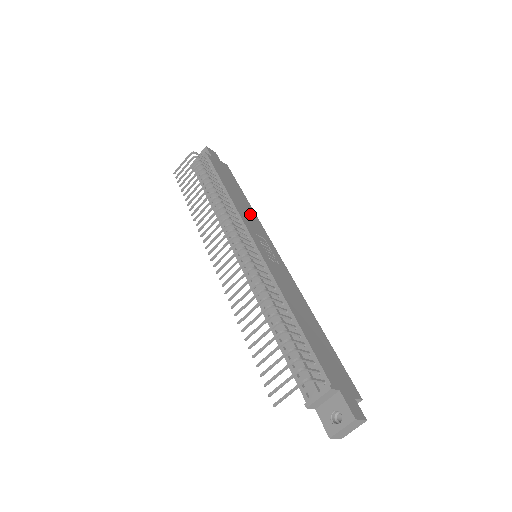
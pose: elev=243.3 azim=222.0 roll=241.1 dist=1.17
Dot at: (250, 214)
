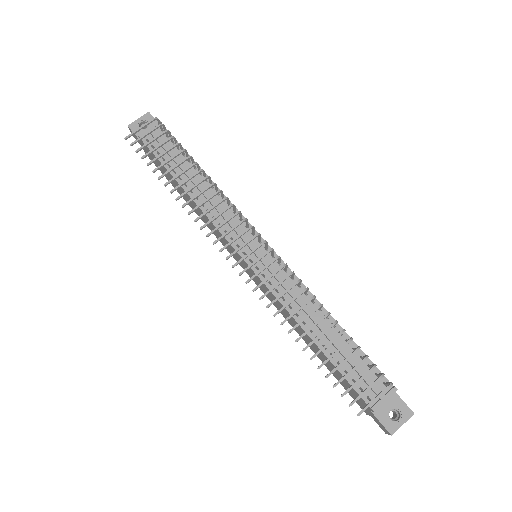
Dot at: occluded
